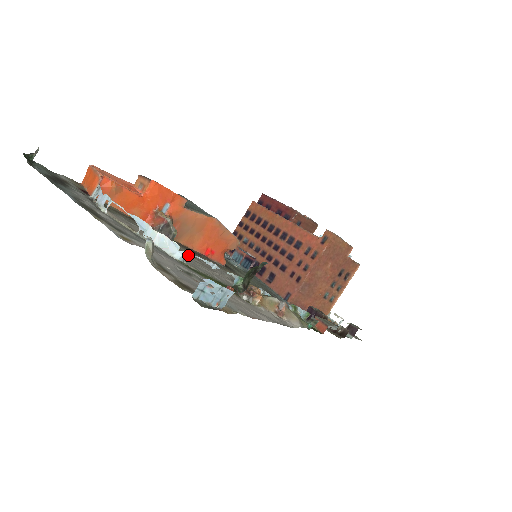
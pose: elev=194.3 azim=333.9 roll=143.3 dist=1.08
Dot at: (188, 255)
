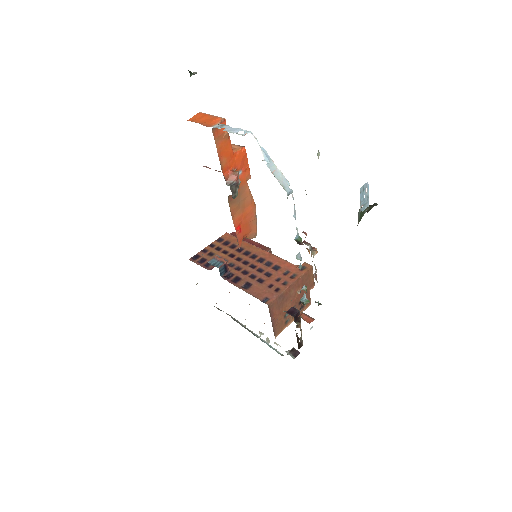
Dot at: occluded
